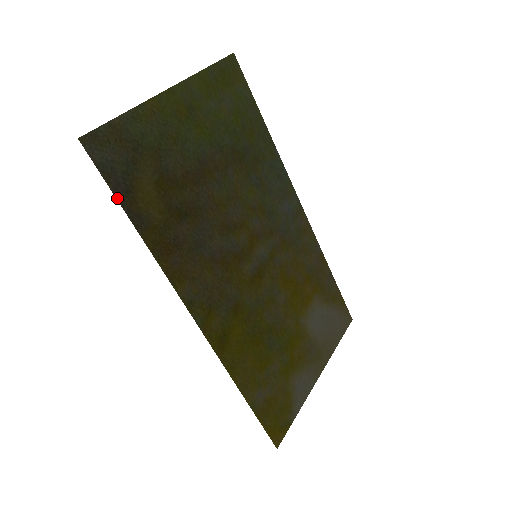
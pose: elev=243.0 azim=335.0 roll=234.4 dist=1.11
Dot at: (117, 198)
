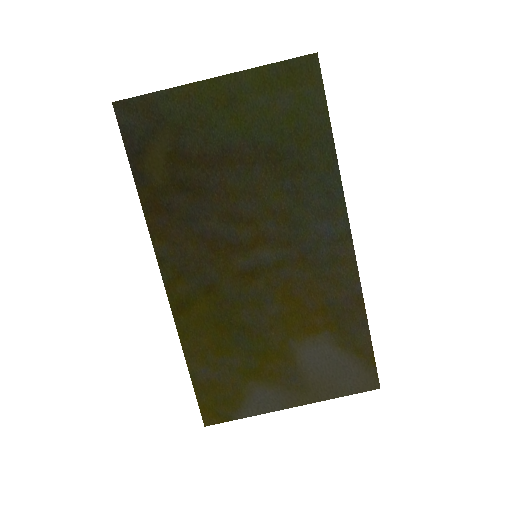
Dot at: (128, 155)
